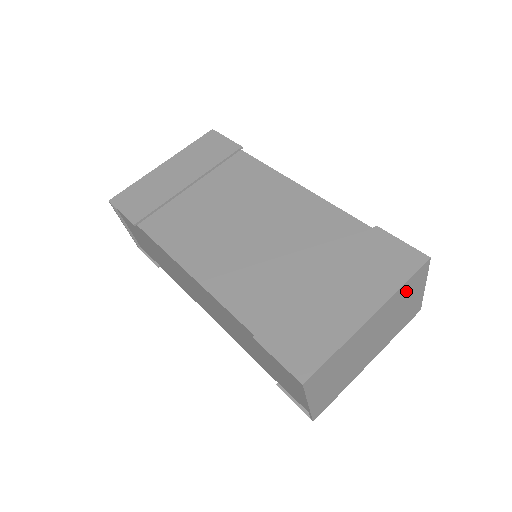
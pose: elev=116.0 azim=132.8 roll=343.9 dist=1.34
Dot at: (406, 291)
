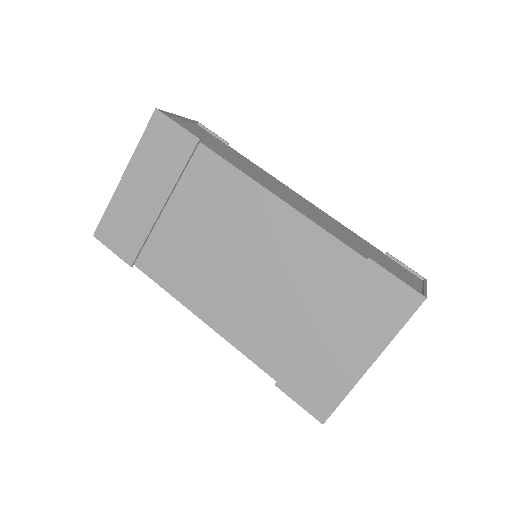
Dot at: occluded
